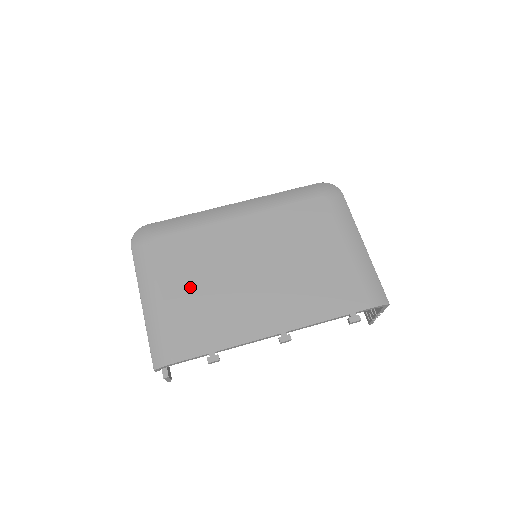
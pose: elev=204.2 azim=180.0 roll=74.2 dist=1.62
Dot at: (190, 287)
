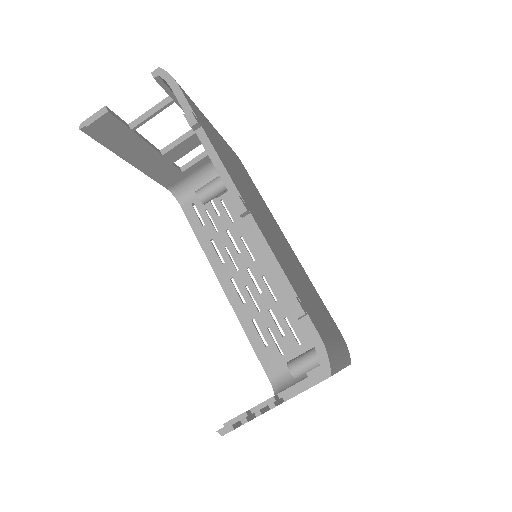
Dot at: (231, 156)
